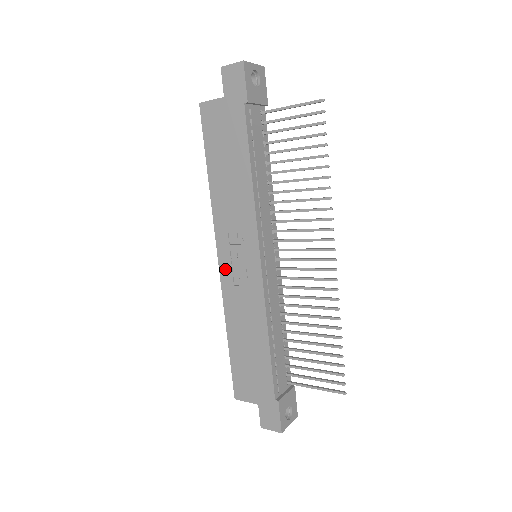
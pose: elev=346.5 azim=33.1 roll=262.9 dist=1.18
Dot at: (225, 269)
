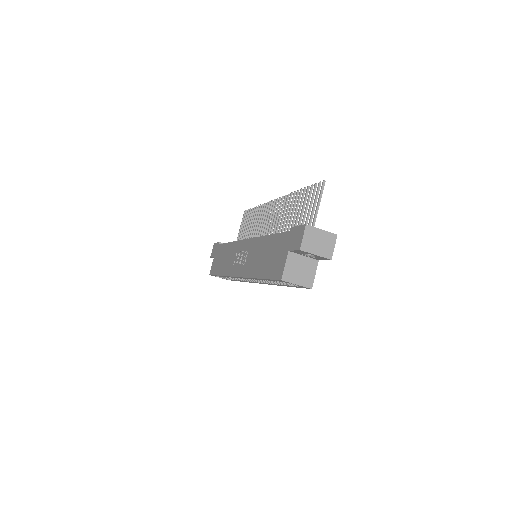
Dot at: (240, 271)
